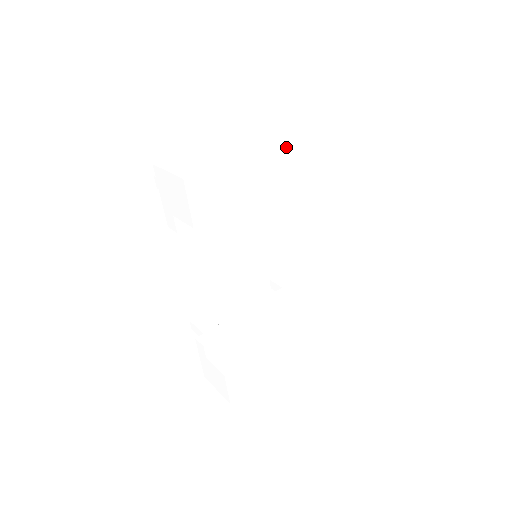
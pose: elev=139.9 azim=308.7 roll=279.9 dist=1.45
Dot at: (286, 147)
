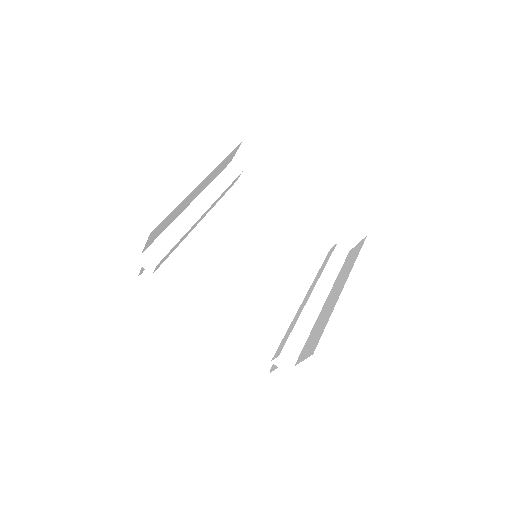
Dot at: (182, 149)
